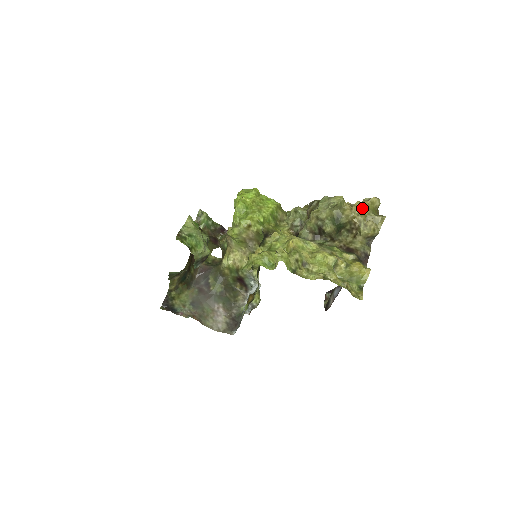
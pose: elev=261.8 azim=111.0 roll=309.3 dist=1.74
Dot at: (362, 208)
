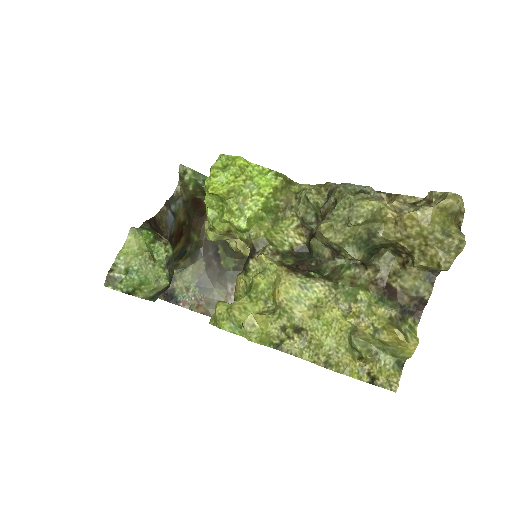
Dot at: (417, 224)
